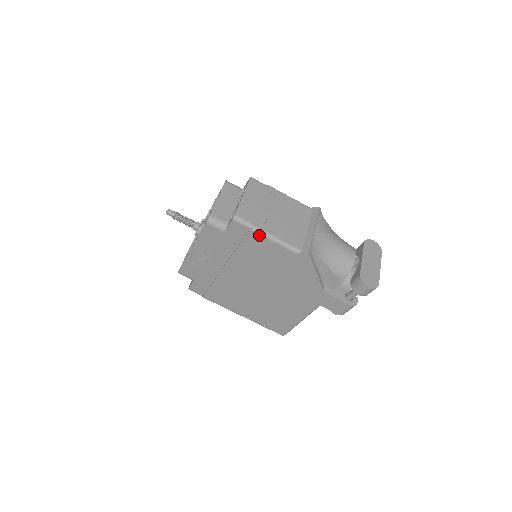
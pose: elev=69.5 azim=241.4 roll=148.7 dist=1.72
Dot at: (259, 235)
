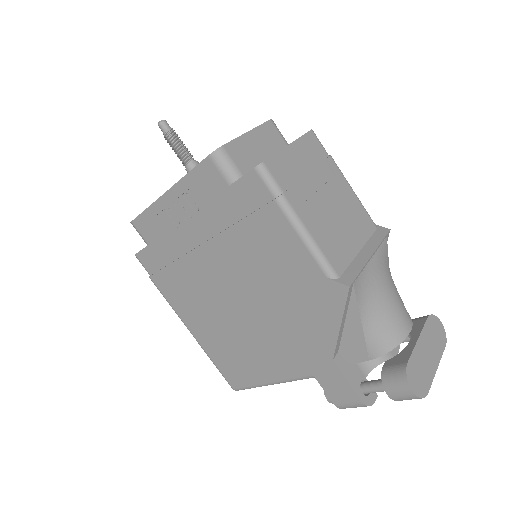
Dot at: (284, 216)
